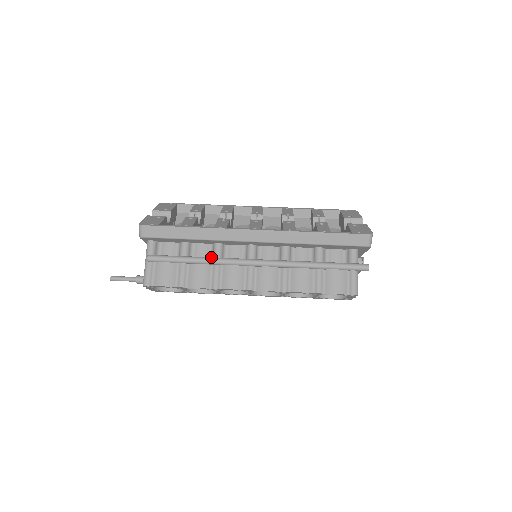
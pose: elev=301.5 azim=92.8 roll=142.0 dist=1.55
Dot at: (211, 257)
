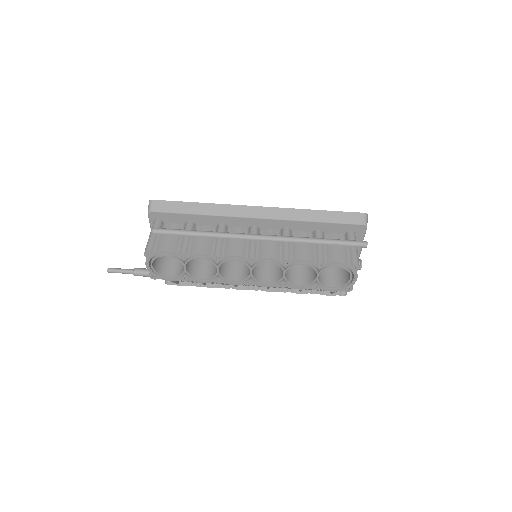
Dot at: occluded
